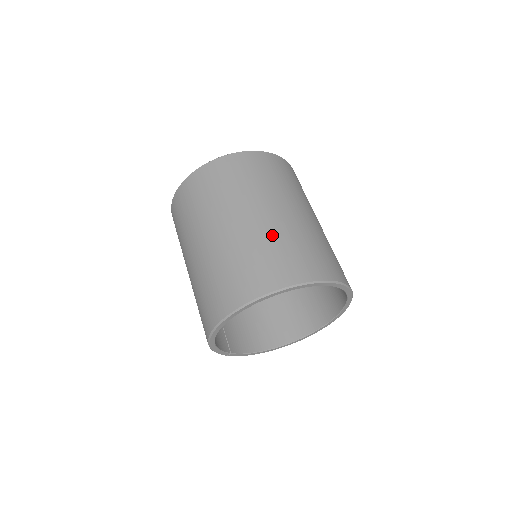
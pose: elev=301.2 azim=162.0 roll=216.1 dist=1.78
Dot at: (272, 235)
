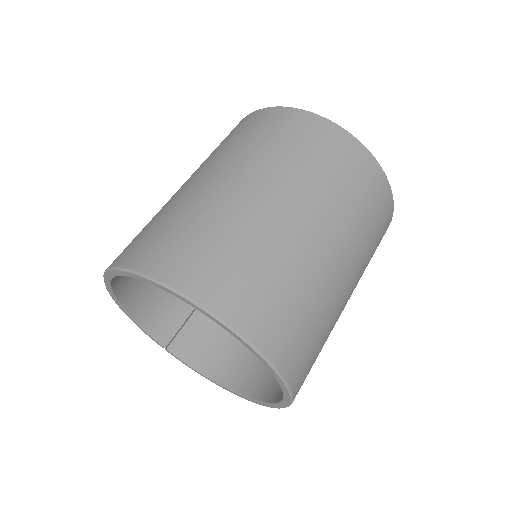
Dot at: (202, 208)
